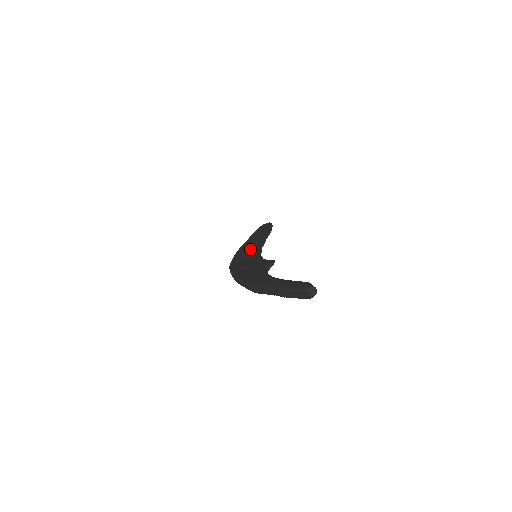
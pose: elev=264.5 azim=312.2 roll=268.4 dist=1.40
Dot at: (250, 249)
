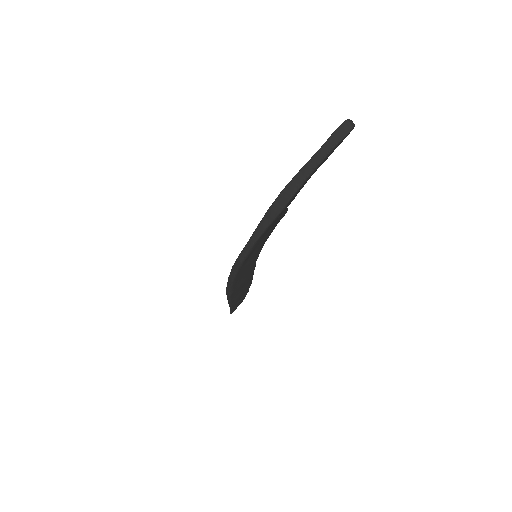
Dot at: occluded
